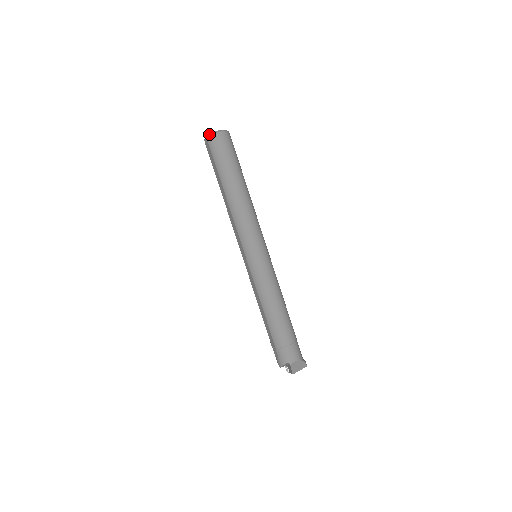
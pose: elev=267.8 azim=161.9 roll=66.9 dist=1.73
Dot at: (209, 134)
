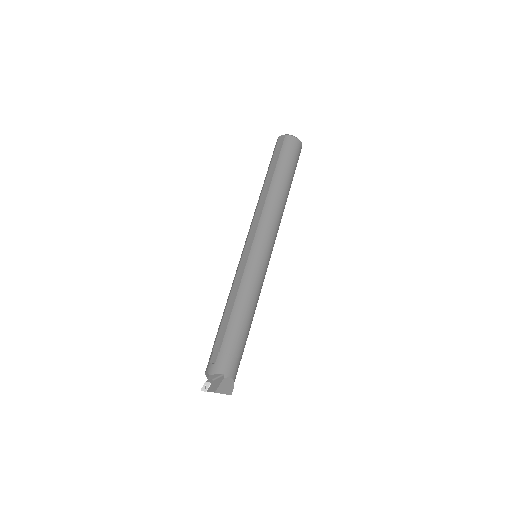
Dot at: occluded
